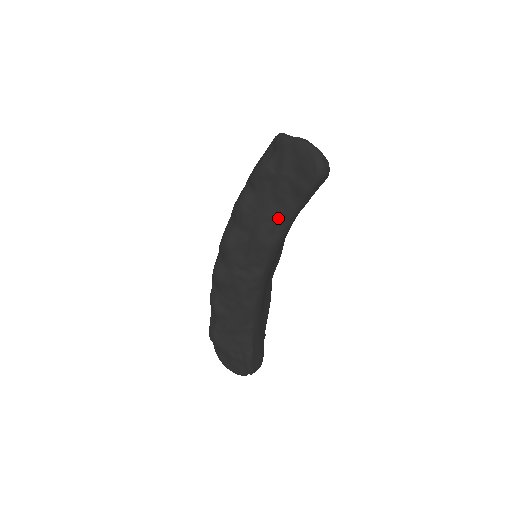
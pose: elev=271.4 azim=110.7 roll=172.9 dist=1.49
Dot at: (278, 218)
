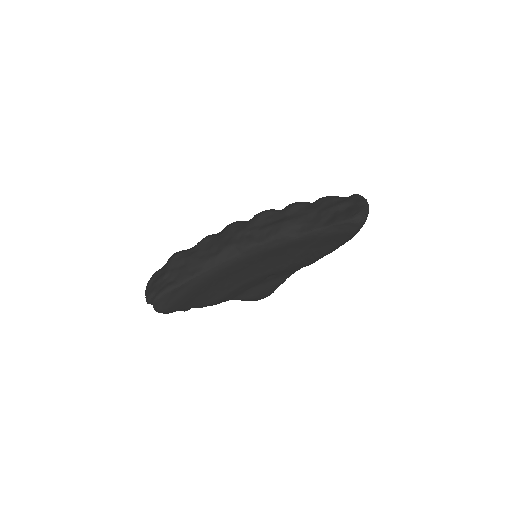
Dot at: (306, 224)
